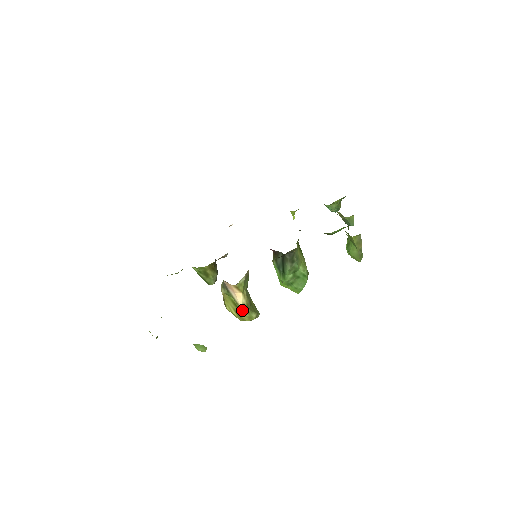
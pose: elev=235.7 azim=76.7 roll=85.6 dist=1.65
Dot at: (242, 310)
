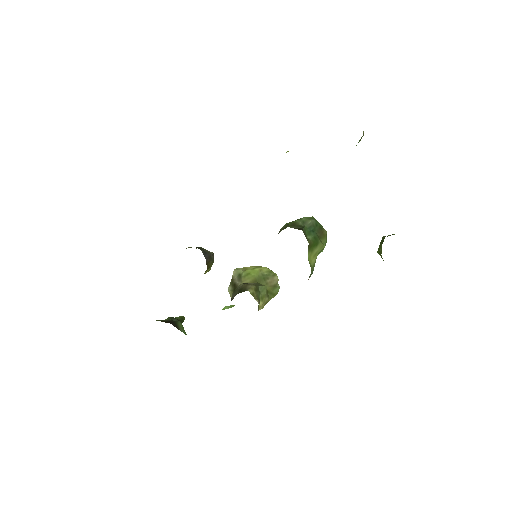
Dot at: occluded
